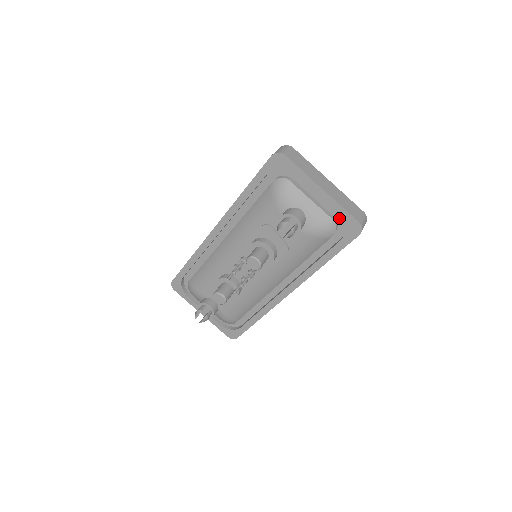
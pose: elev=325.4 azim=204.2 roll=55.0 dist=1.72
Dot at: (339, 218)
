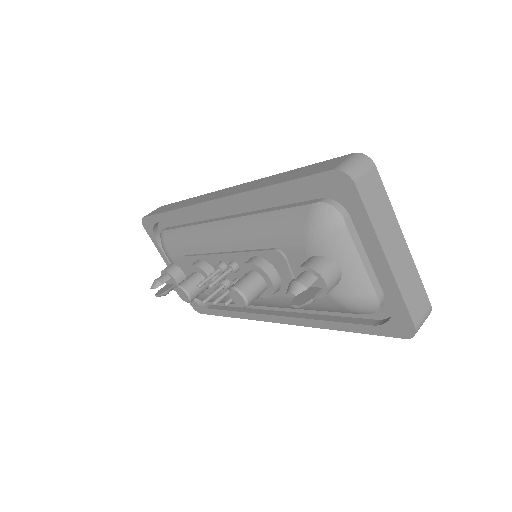
Dot at: (390, 300)
